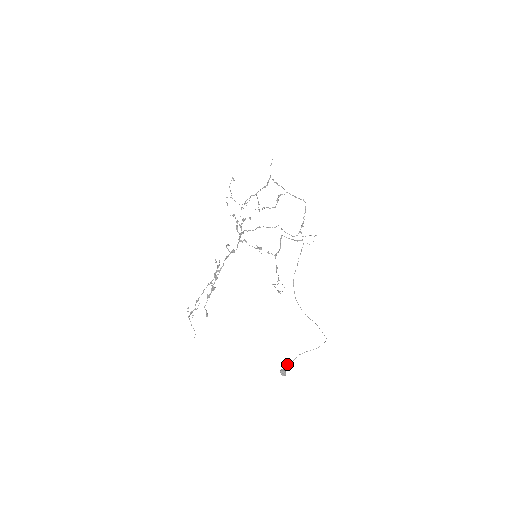
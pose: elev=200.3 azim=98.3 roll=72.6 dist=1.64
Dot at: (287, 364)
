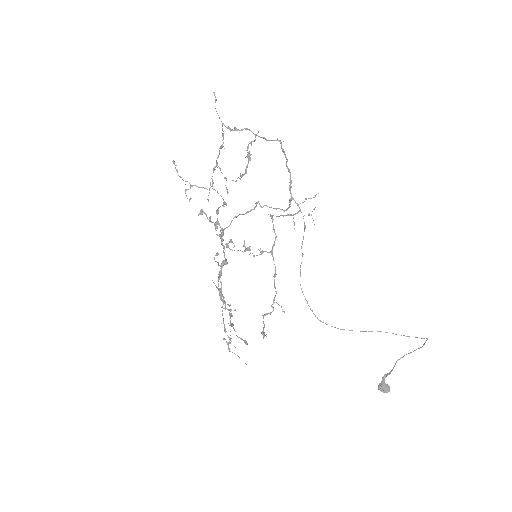
Dot at: (385, 375)
